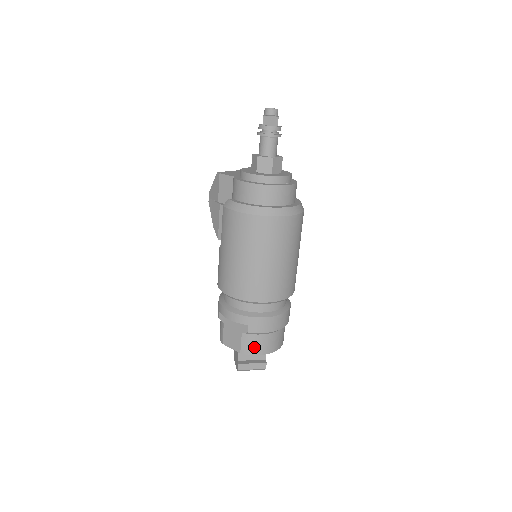
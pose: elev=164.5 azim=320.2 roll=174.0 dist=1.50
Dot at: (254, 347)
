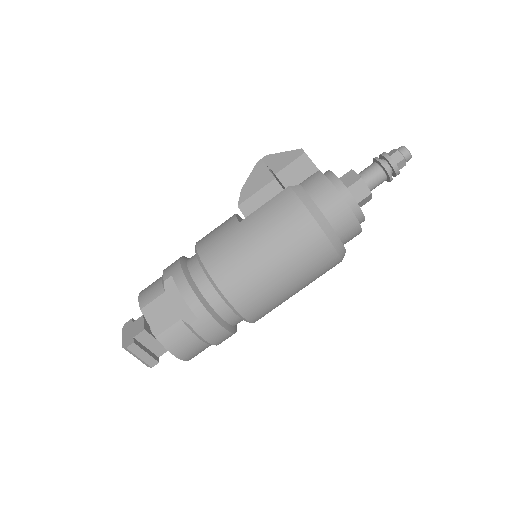
Dot at: (177, 343)
